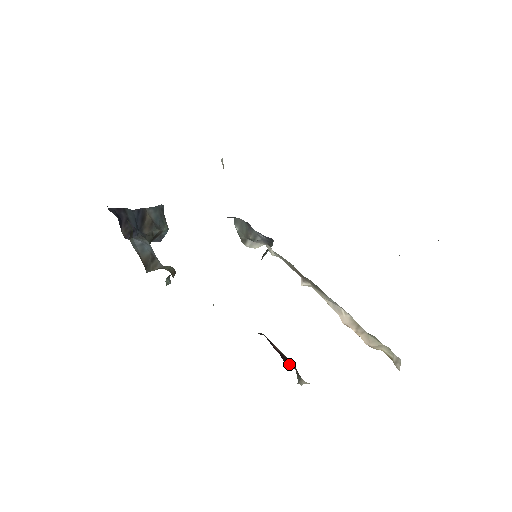
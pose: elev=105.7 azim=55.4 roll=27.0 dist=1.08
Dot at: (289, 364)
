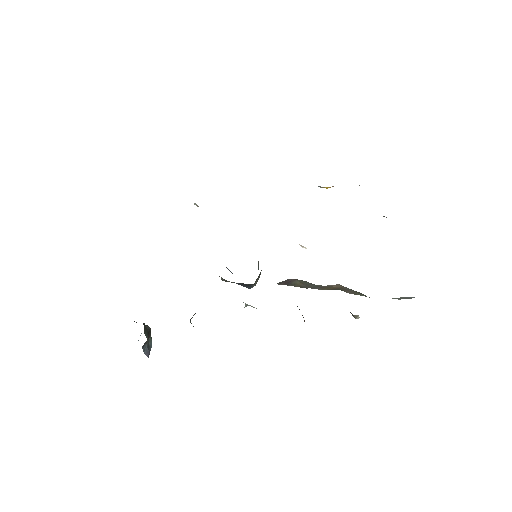
Dot at: occluded
